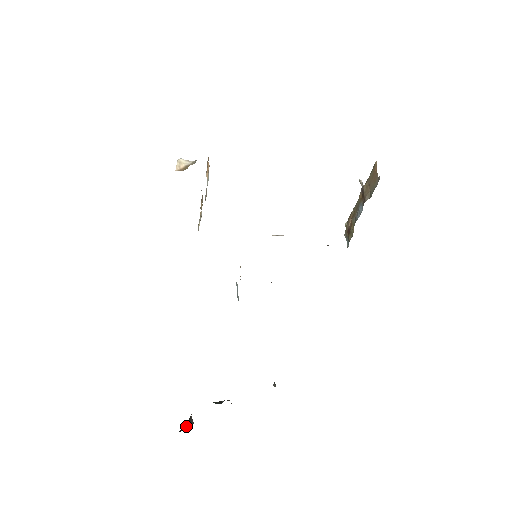
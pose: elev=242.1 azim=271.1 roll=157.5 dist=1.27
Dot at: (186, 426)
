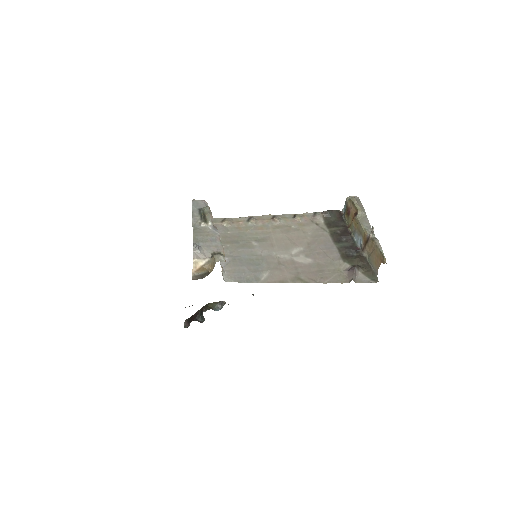
Dot at: (200, 316)
